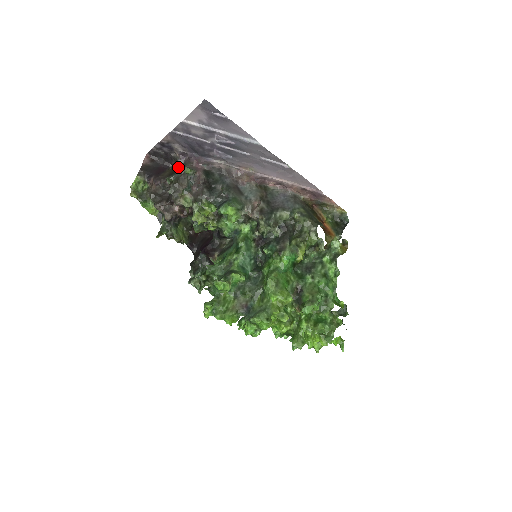
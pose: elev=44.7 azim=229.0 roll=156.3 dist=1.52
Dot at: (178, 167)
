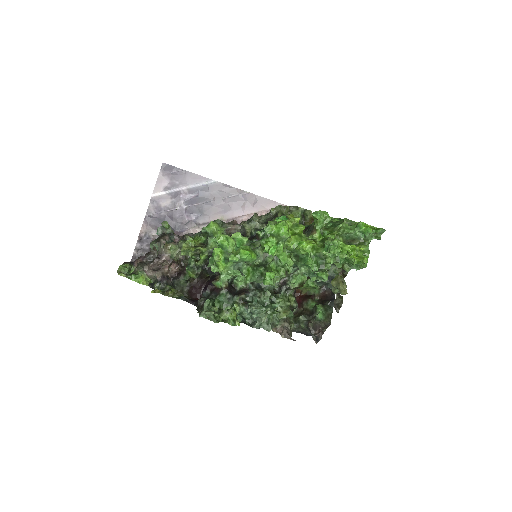
Dot at: (157, 231)
